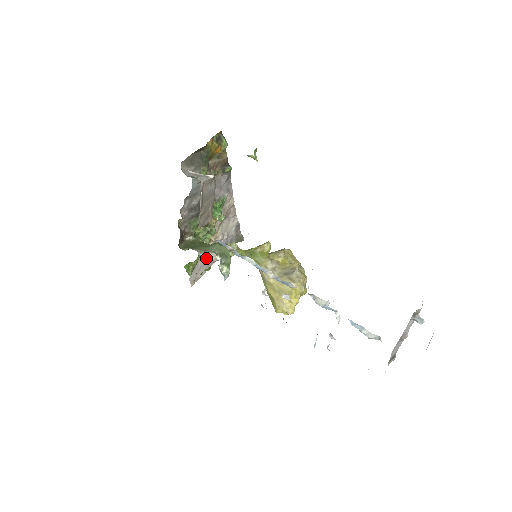
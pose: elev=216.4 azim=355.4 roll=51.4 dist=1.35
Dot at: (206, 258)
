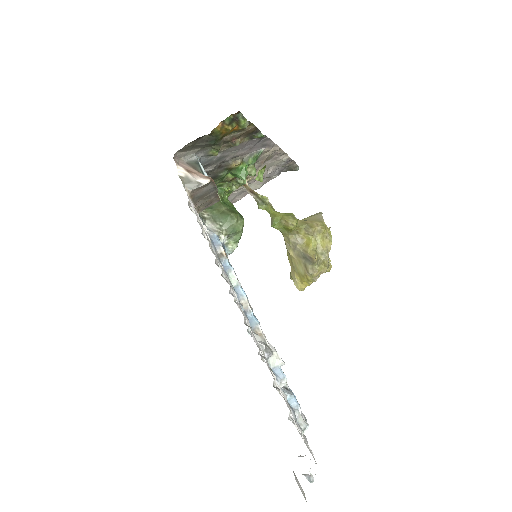
Dot at: (242, 190)
